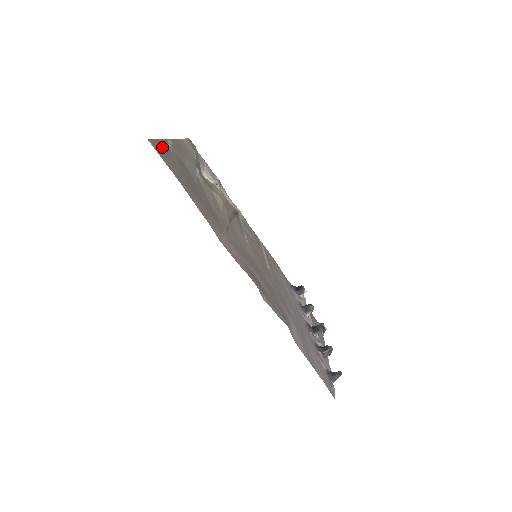
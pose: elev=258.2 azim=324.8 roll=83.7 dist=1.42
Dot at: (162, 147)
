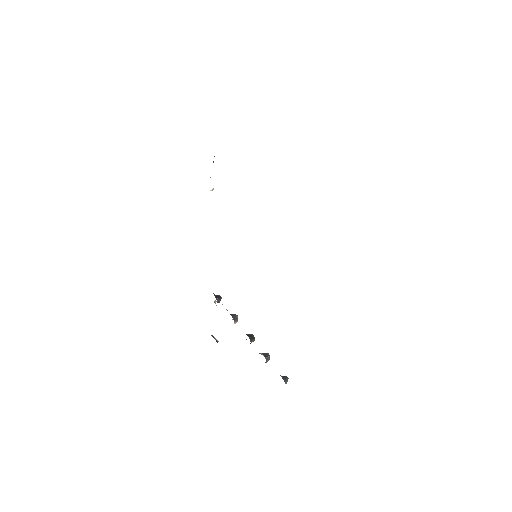
Dot at: occluded
